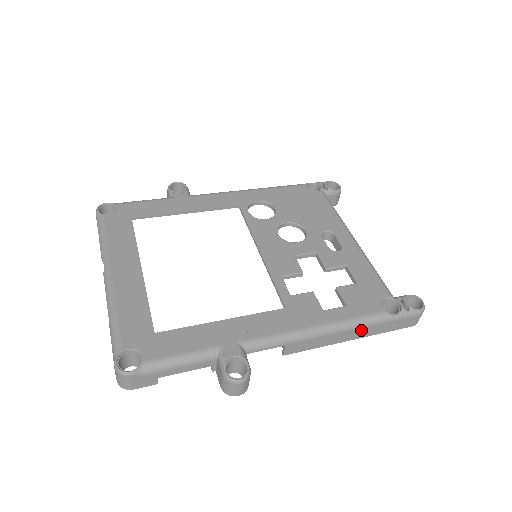
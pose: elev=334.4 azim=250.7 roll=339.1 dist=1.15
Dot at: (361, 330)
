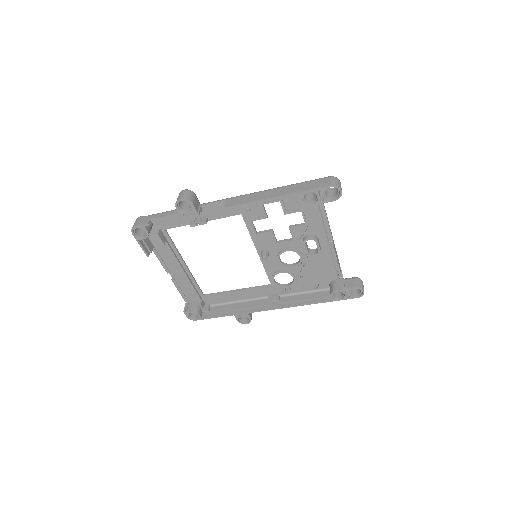
Dot at: (281, 190)
